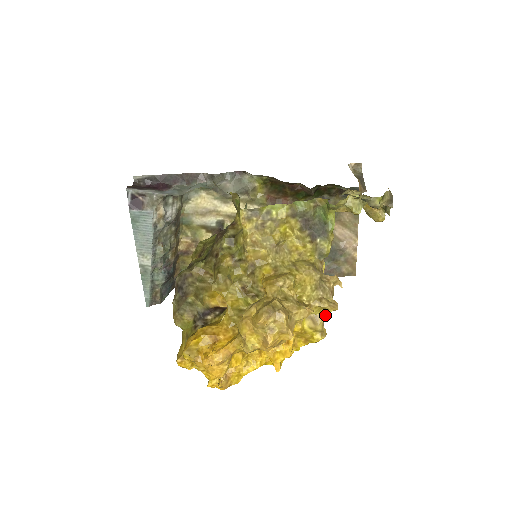
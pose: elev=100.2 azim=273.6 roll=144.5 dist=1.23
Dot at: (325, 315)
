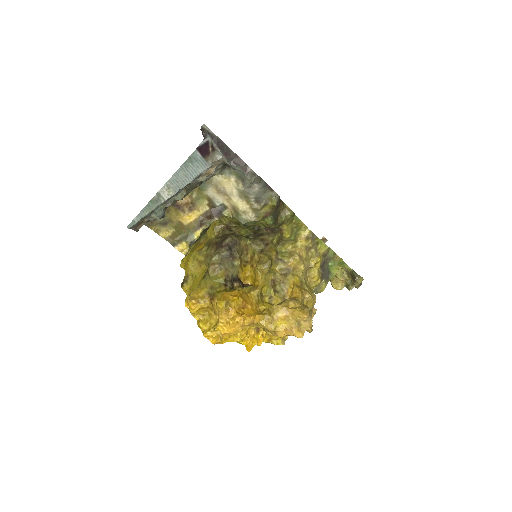
Dot at: occluded
